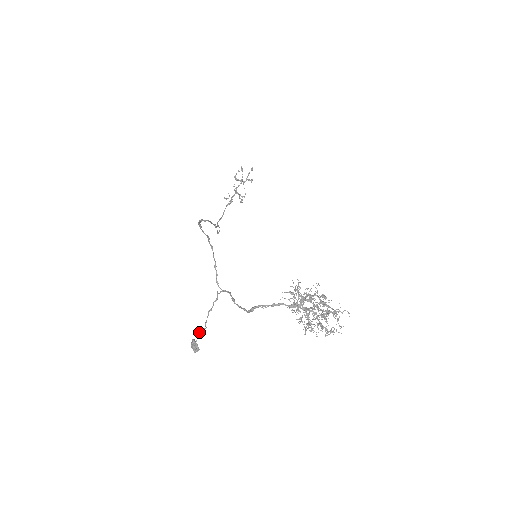
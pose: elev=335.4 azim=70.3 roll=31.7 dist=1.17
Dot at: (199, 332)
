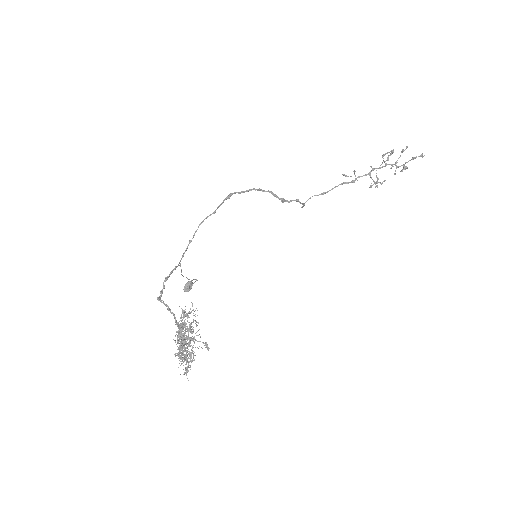
Dot at: (196, 279)
